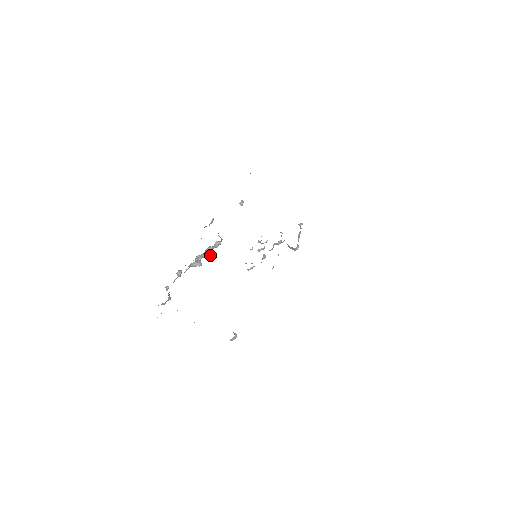
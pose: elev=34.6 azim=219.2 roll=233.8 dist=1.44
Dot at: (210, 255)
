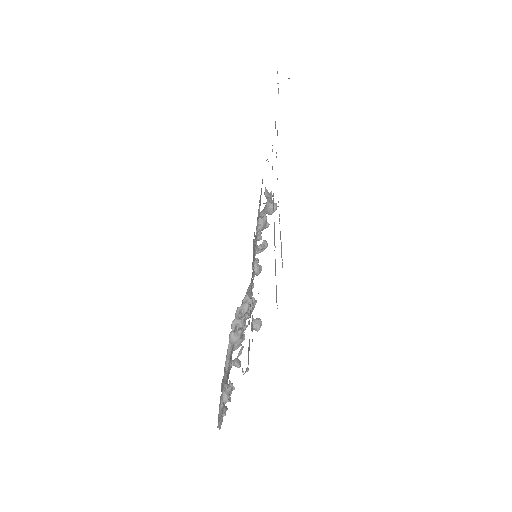
Dot at: (244, 315)
